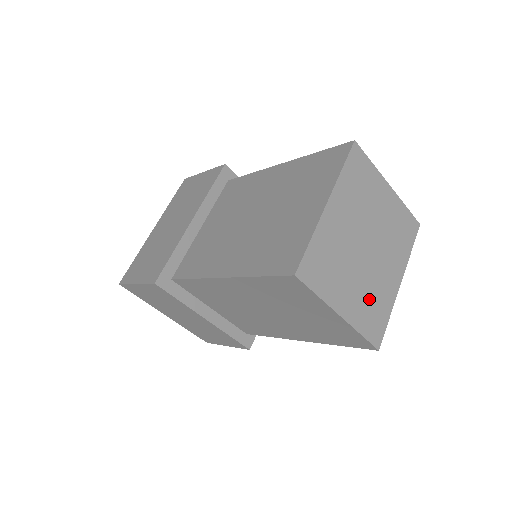
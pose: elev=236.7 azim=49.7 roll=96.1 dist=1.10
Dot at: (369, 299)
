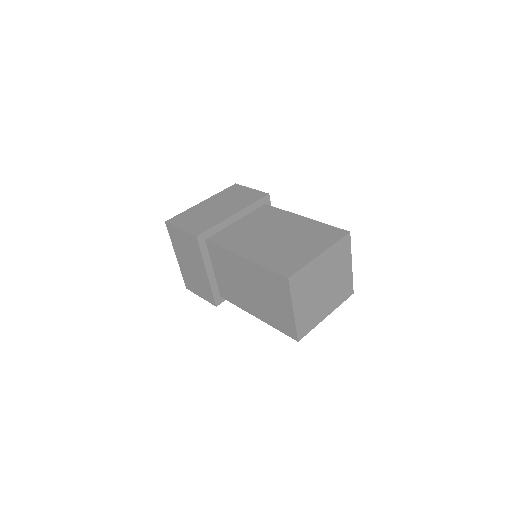
Dot at: (310, 313)
